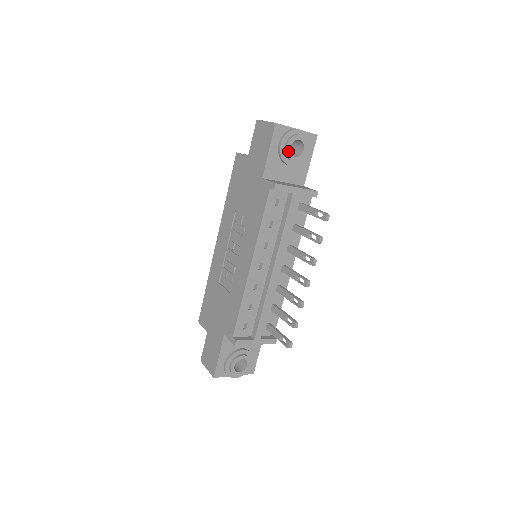
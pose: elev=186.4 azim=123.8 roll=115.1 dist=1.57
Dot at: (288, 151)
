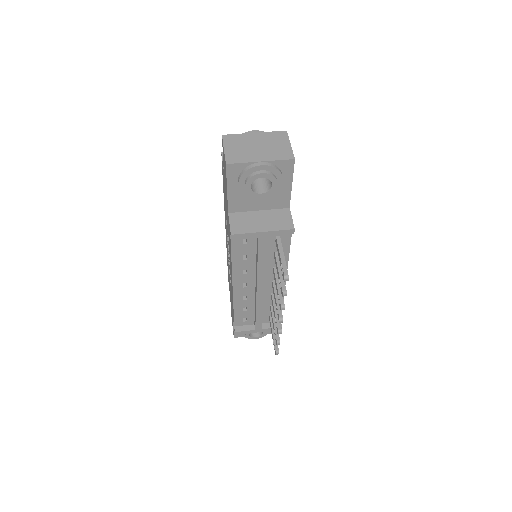
Dot at: (249, 191)
